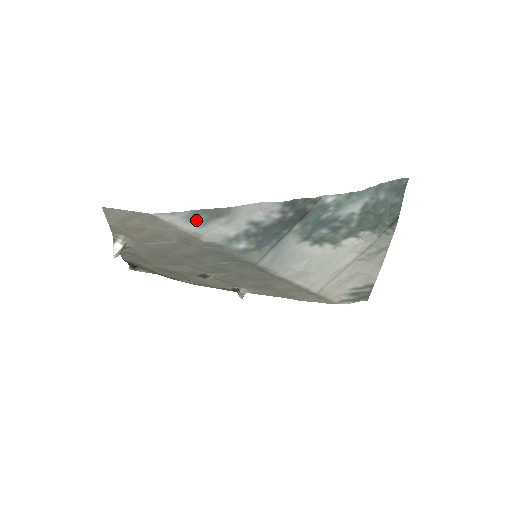
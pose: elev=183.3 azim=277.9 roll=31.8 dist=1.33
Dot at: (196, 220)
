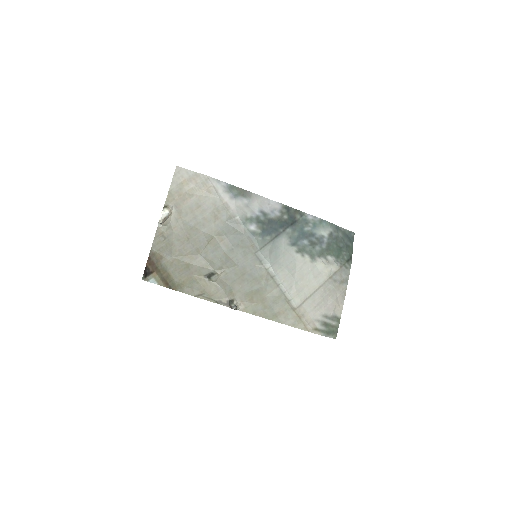
Dot at: (230, 192)
